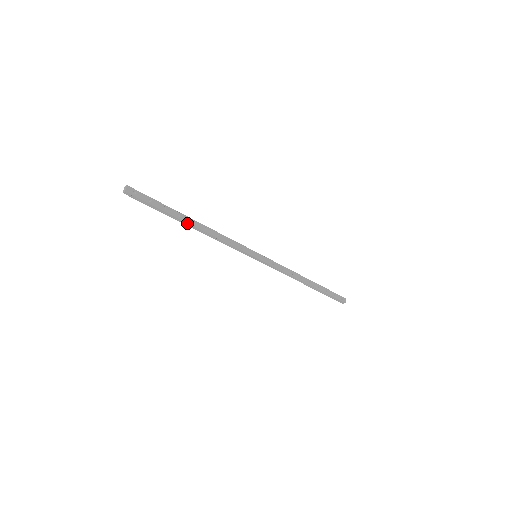
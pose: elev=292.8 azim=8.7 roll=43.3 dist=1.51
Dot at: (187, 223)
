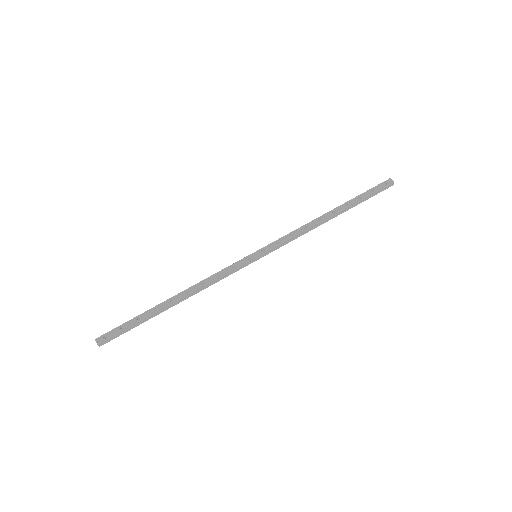
Dot at: (168, 307)
